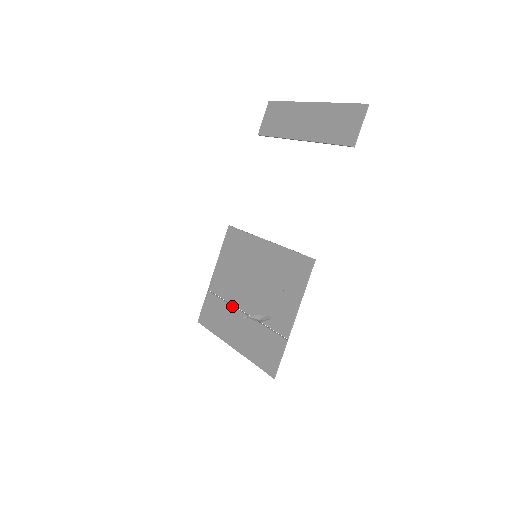
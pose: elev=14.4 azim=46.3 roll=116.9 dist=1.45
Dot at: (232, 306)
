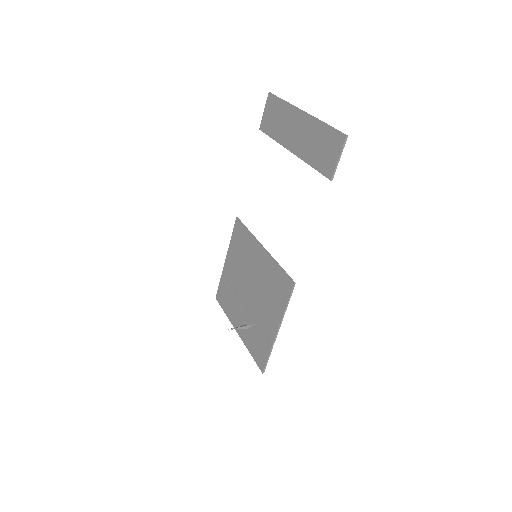
Dot at: (237, 296)
